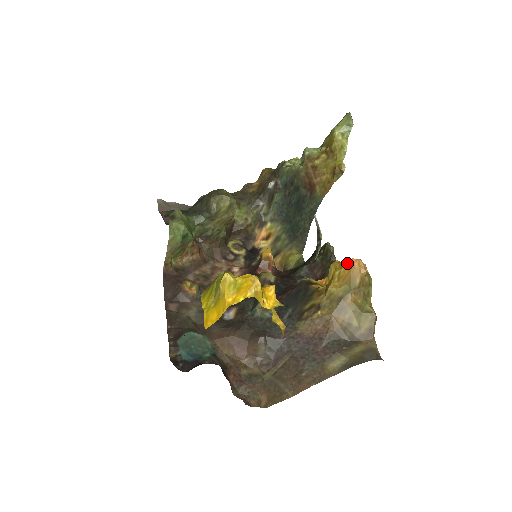
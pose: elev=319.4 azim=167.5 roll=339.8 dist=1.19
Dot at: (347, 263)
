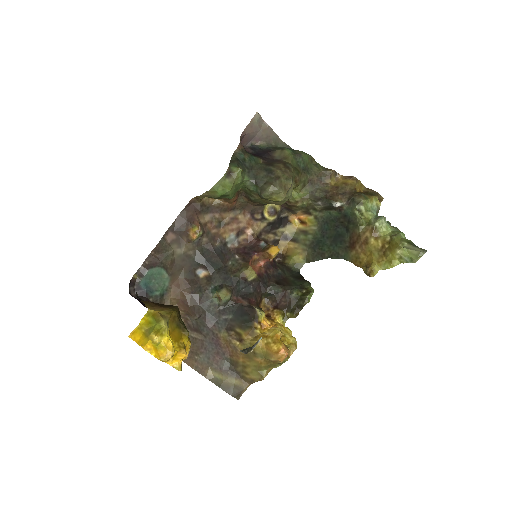
Dot at: (278, 346)
